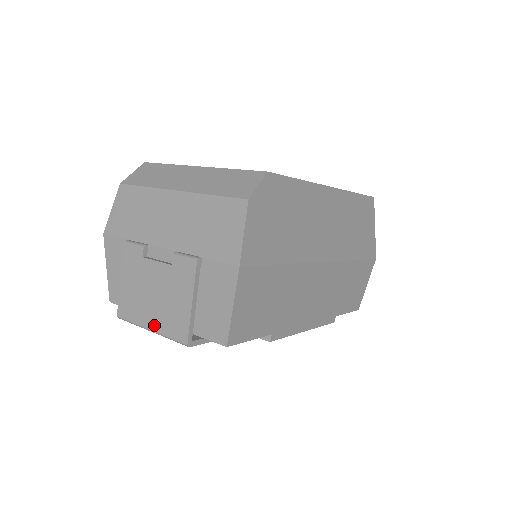
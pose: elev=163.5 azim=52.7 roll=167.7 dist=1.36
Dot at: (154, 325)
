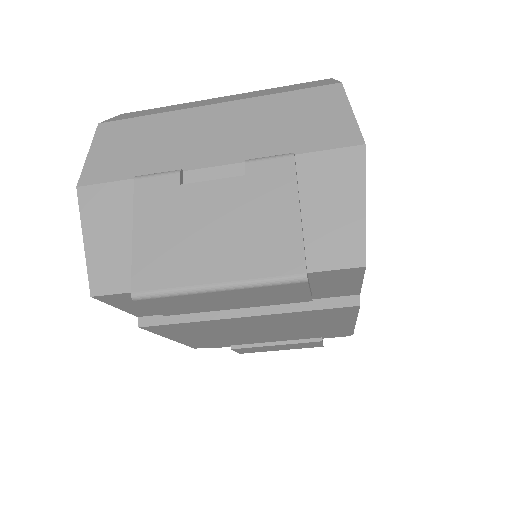
Dot at: (226, 274)
